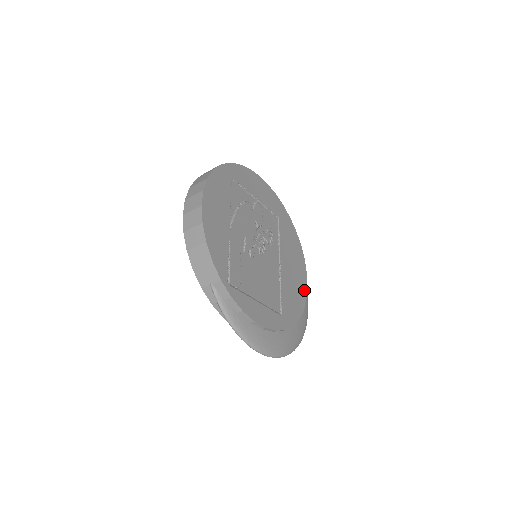
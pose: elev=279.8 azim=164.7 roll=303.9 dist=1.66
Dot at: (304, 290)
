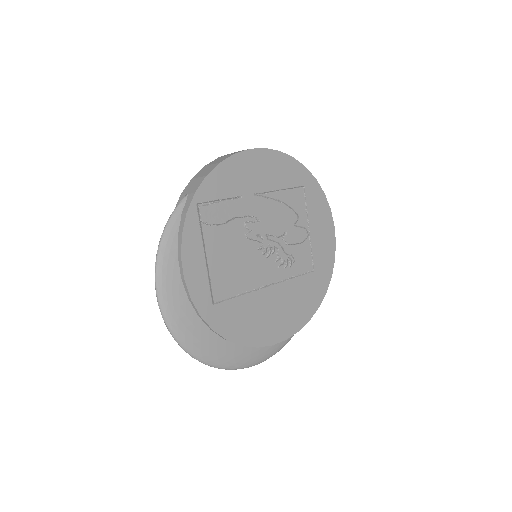
Dot at: (265, 340)
